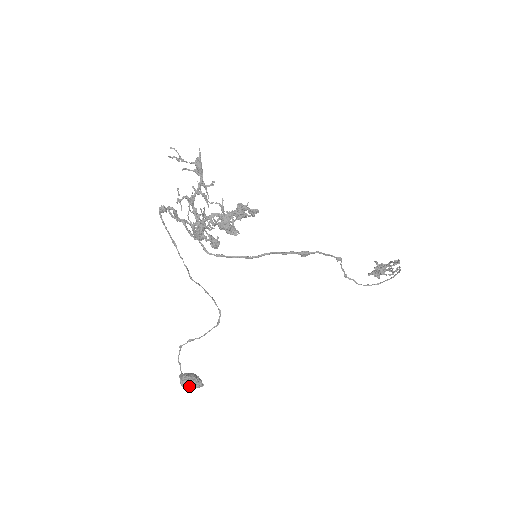
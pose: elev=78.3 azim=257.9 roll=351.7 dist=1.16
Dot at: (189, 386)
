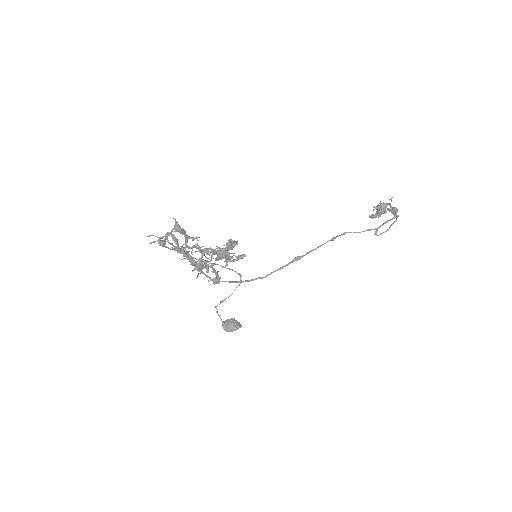
Dot at: (231, 331)
